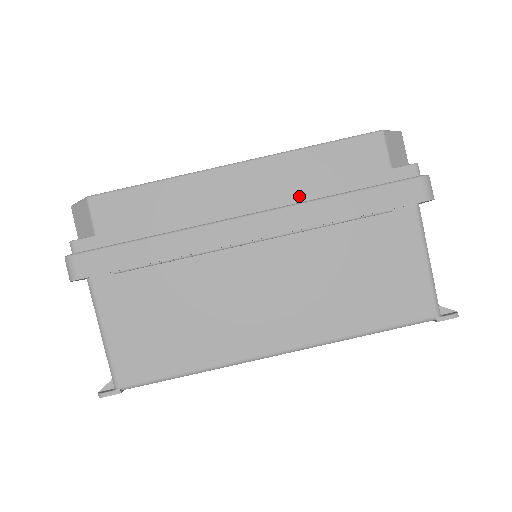
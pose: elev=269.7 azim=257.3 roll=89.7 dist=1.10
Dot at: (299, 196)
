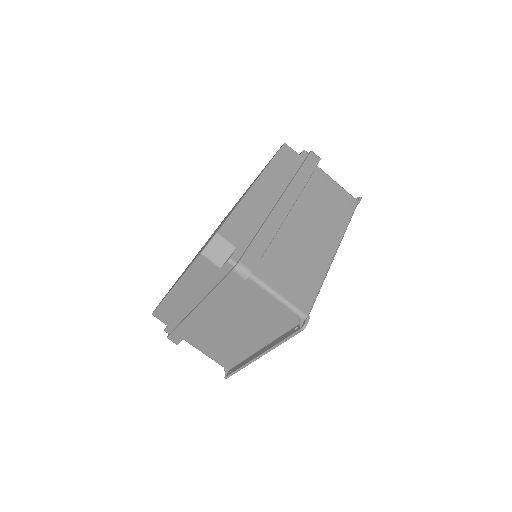
Dot at: (286, 182)
